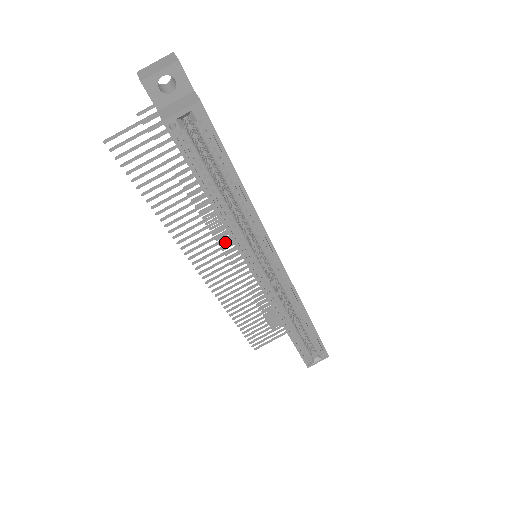
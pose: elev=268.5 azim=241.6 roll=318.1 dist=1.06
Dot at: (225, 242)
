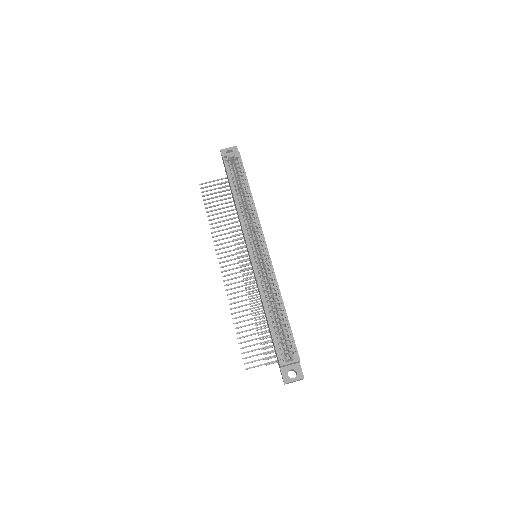
Dot at: occluded
